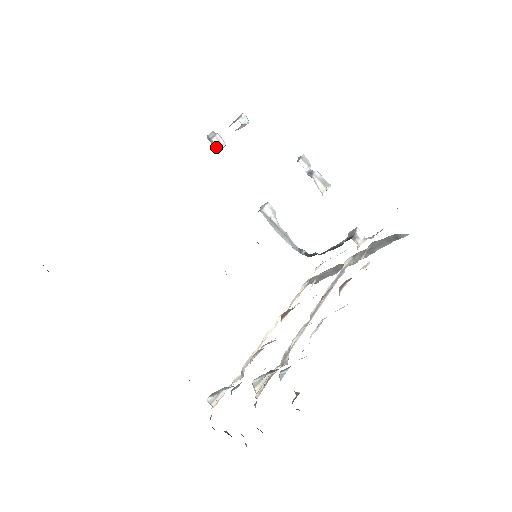
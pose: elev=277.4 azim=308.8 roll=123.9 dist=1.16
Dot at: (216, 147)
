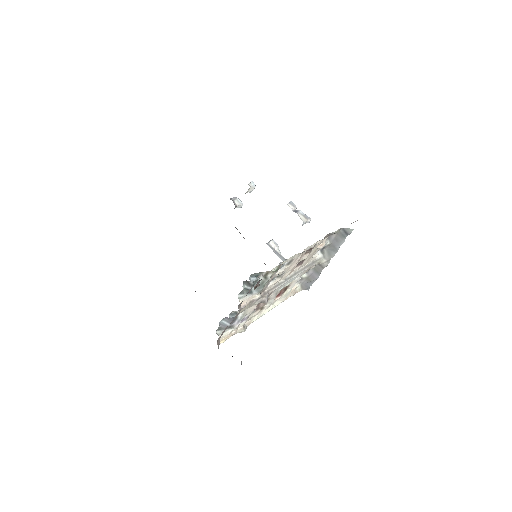
Dot at: (236, 205)
